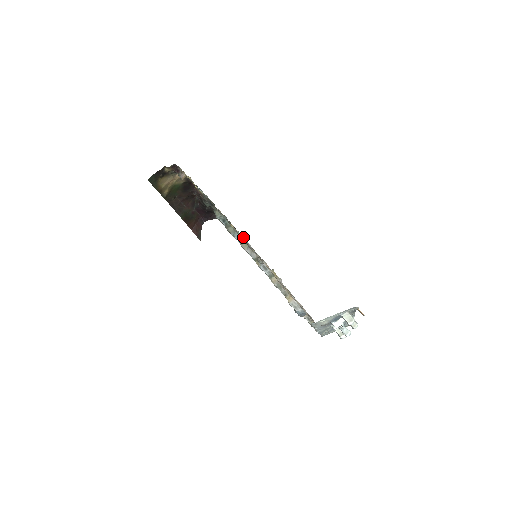
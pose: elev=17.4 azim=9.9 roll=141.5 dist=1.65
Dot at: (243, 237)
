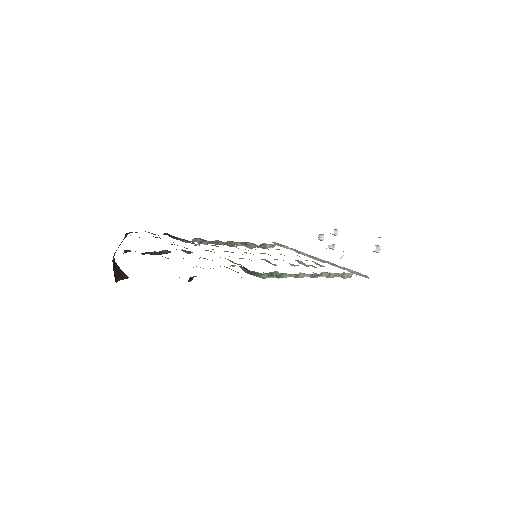
Dot at: (213, 245)
